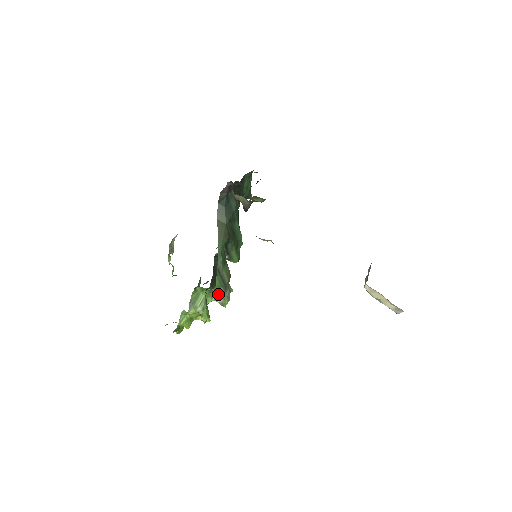
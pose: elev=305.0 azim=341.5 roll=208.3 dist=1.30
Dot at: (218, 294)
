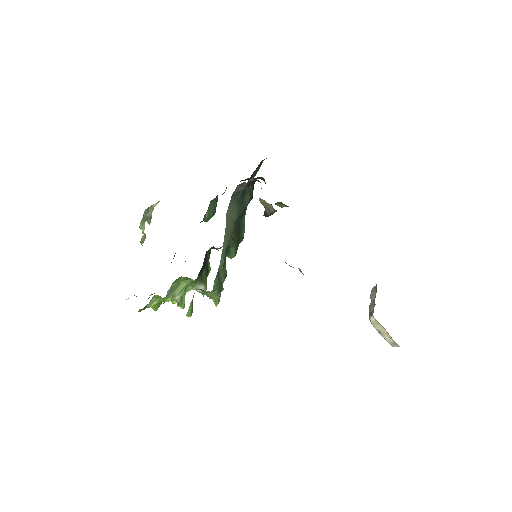
Dot at: (210, 295)
